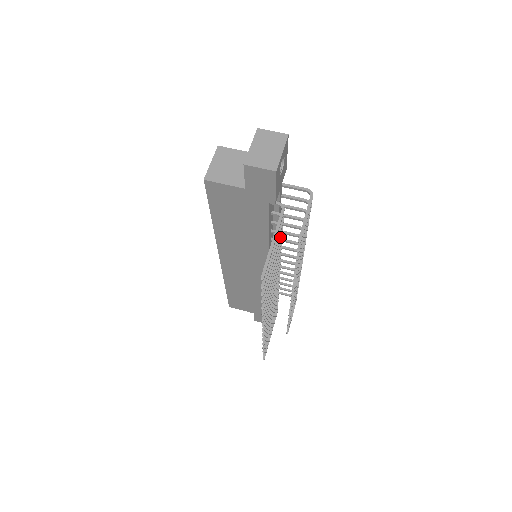
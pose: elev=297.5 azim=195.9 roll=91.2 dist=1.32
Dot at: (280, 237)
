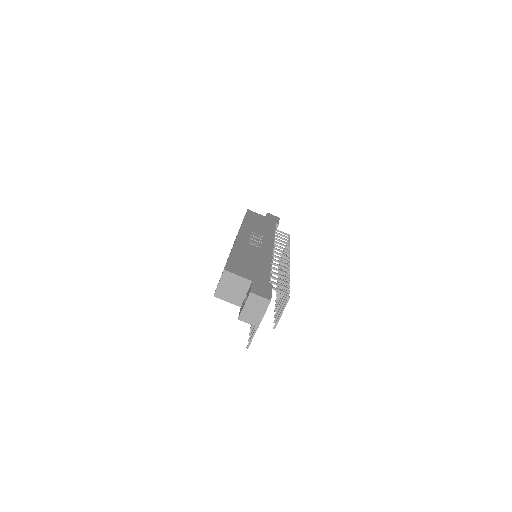
Dot at: occluded
